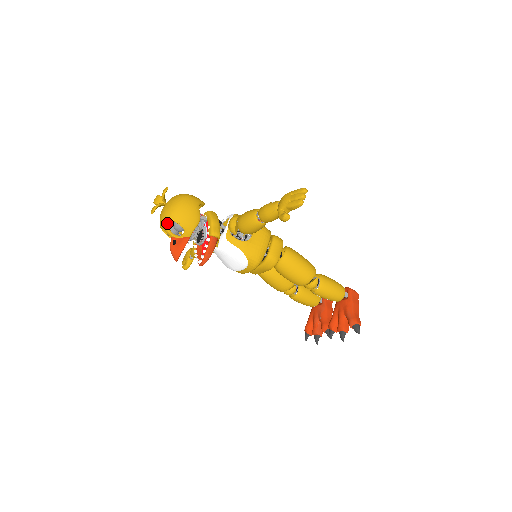
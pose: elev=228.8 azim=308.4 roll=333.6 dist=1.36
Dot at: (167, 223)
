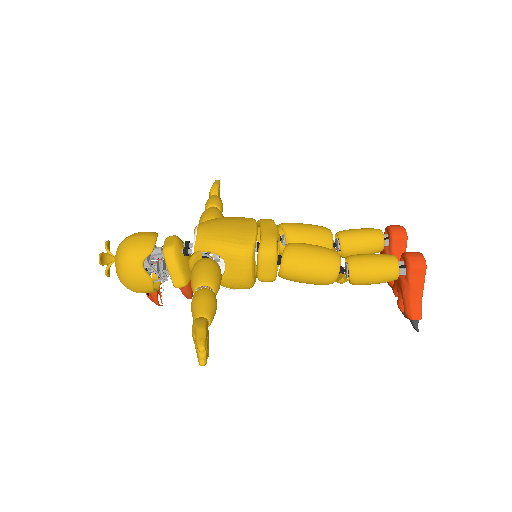
Dot at: occluded
